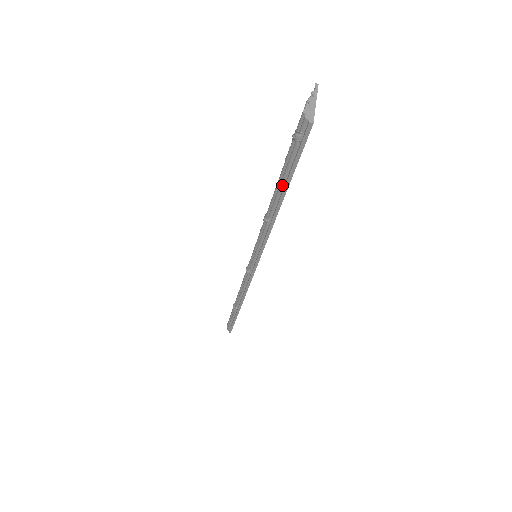
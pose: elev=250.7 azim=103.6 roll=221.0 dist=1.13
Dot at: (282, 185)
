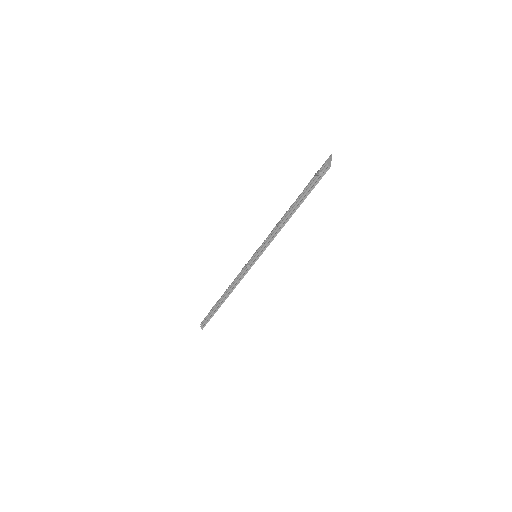
Dot at: (299, 201)
